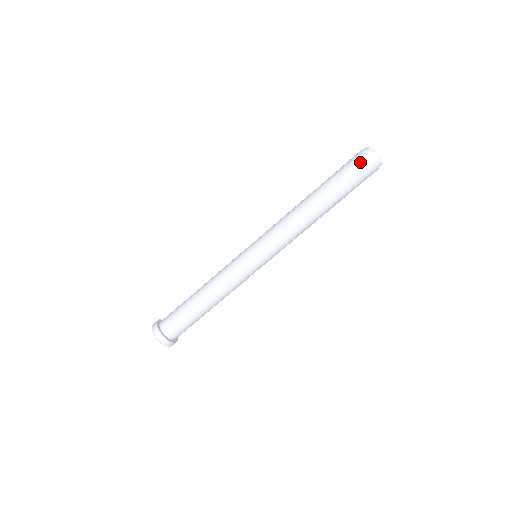
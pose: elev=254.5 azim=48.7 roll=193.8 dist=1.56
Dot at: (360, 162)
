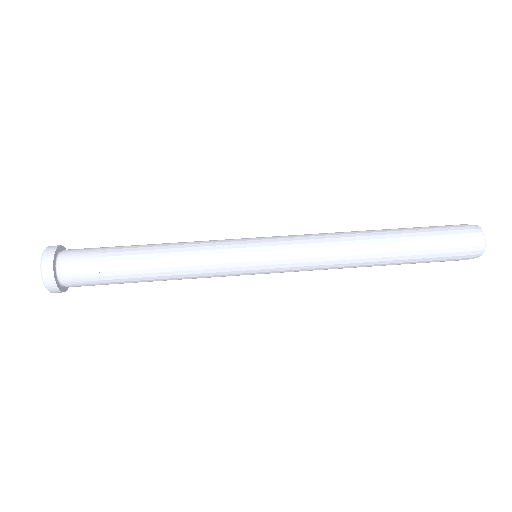
Dot at: (461, 233)
